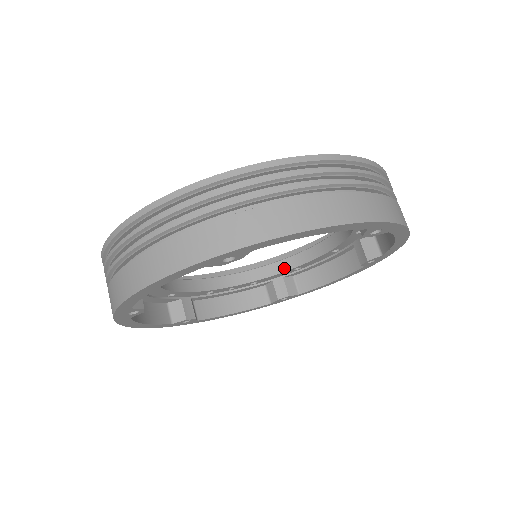
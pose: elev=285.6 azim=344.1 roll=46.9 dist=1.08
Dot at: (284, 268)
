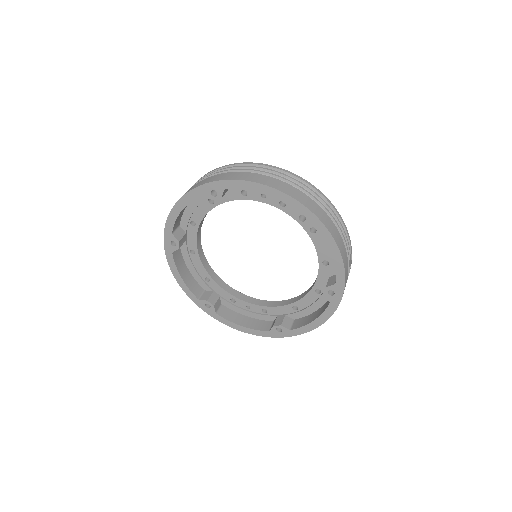
Dot at: (286, 303)
